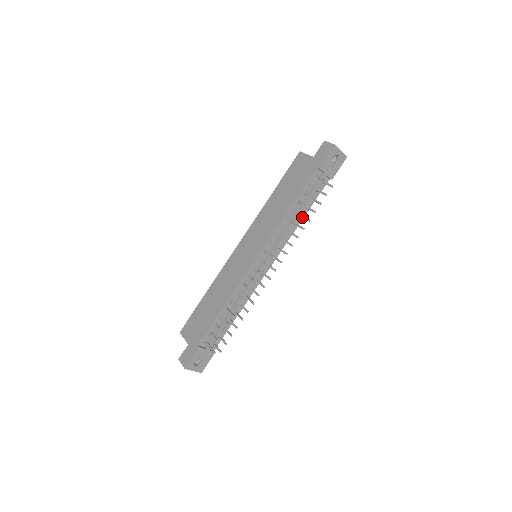
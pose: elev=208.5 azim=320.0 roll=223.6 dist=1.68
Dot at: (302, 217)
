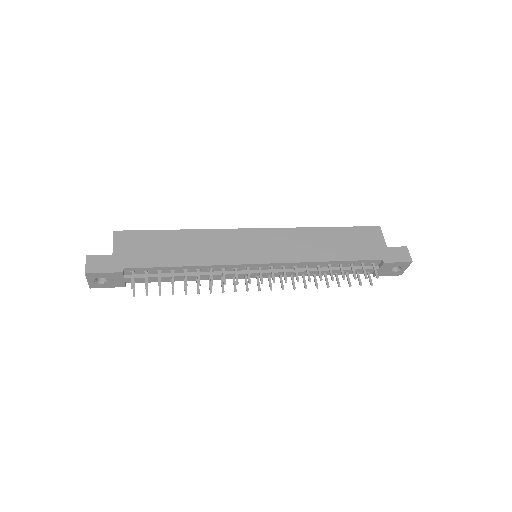
Dot at: (325, 276)
